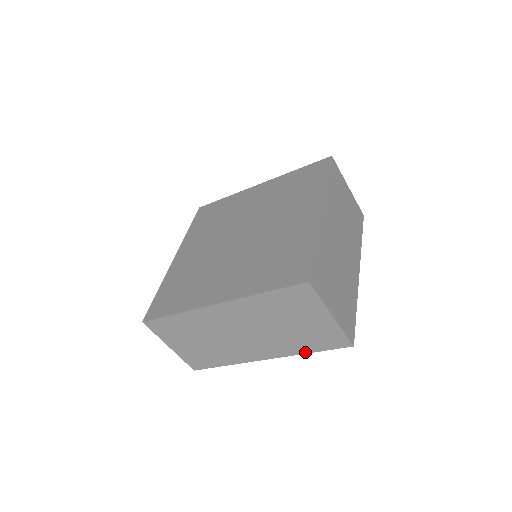
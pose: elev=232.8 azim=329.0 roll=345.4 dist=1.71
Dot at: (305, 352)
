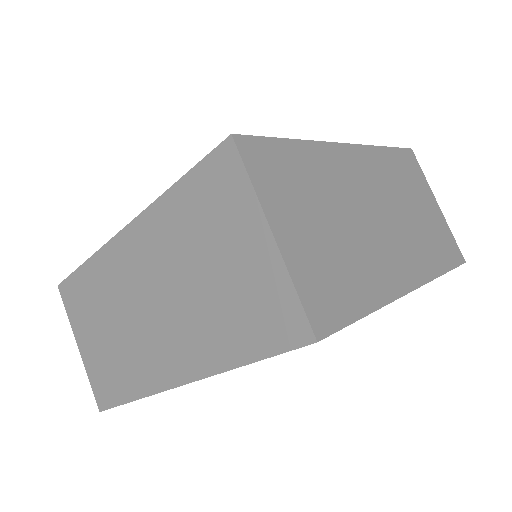
Dot at: (234, 363)
